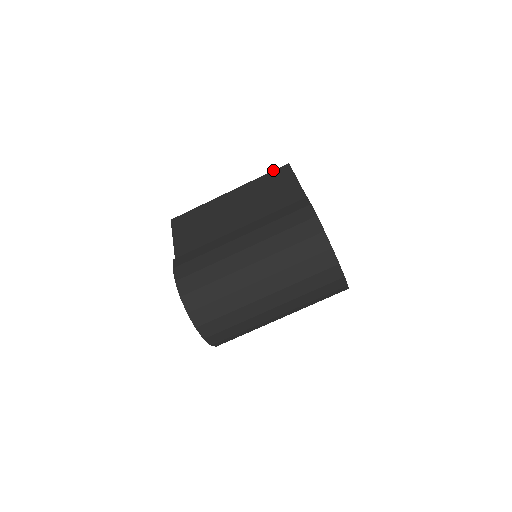
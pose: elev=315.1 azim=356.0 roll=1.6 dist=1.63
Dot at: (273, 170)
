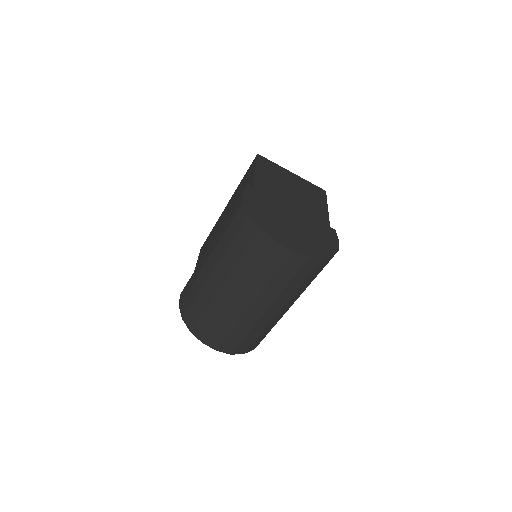
Dot at: (249, 167)
